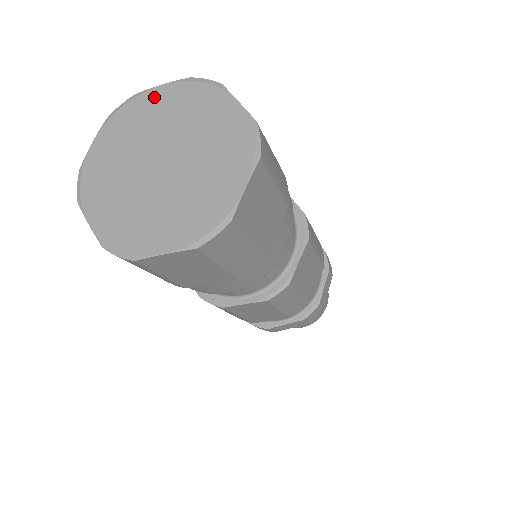
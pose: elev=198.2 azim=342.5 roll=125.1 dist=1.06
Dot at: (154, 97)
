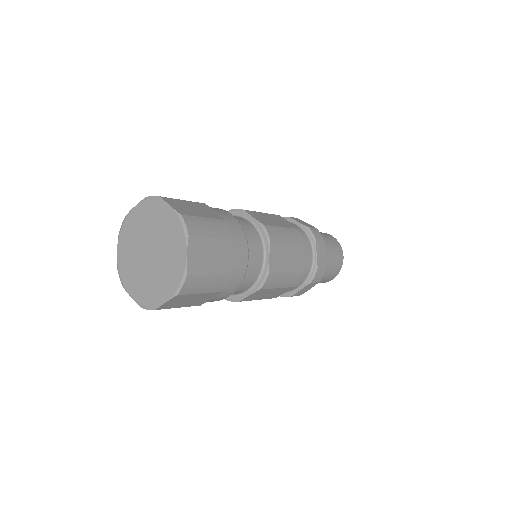
Dot at: (164, 210)
